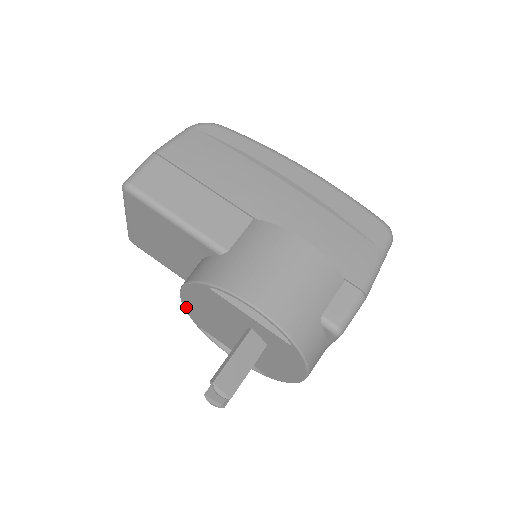
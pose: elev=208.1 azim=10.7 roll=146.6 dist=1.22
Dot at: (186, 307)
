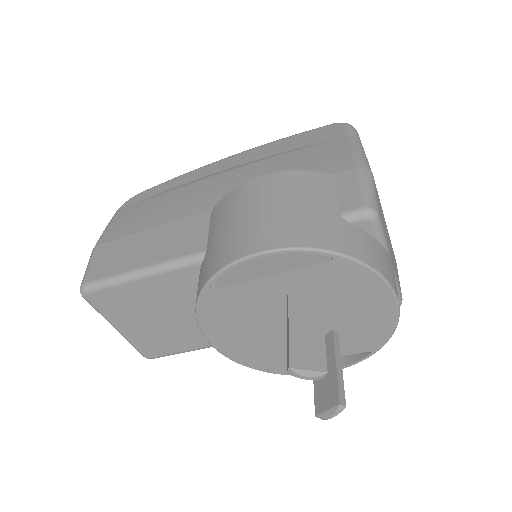
Dot at: (231, 356)
